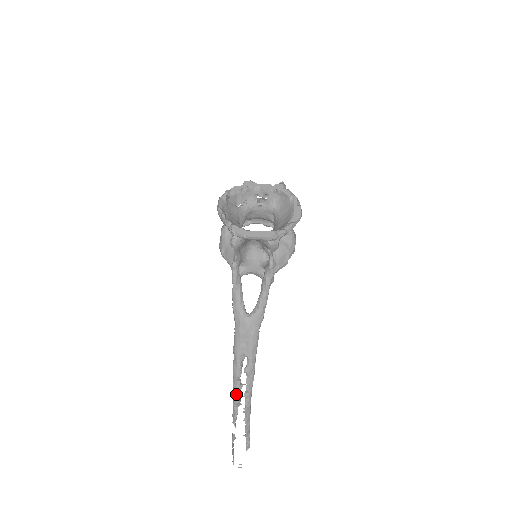
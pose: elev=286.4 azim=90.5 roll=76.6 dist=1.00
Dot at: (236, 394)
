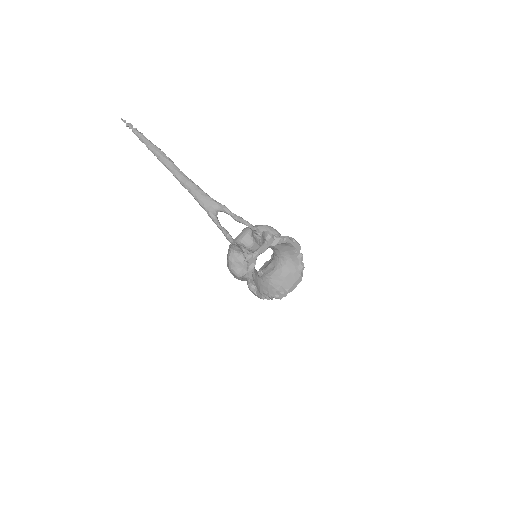
Dot at: occluded
